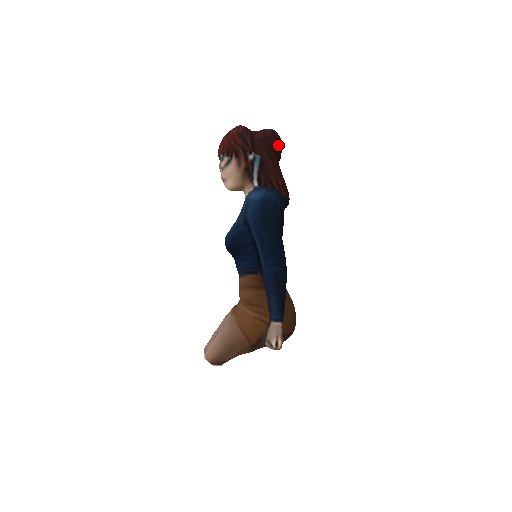
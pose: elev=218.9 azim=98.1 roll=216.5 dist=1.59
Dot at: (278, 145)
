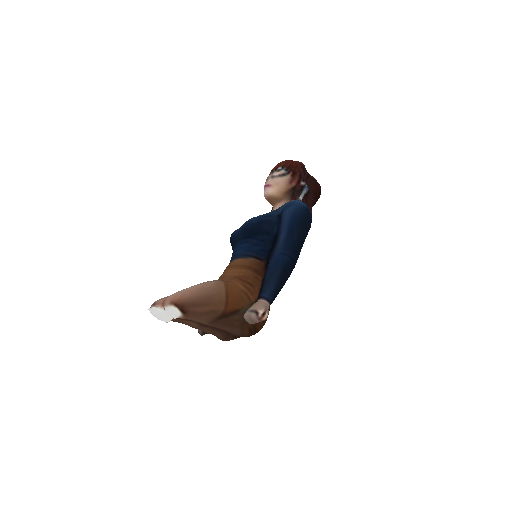
Dot at: (319, 195)
